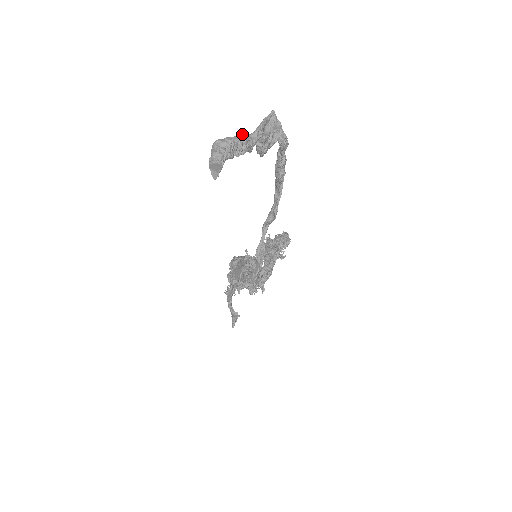
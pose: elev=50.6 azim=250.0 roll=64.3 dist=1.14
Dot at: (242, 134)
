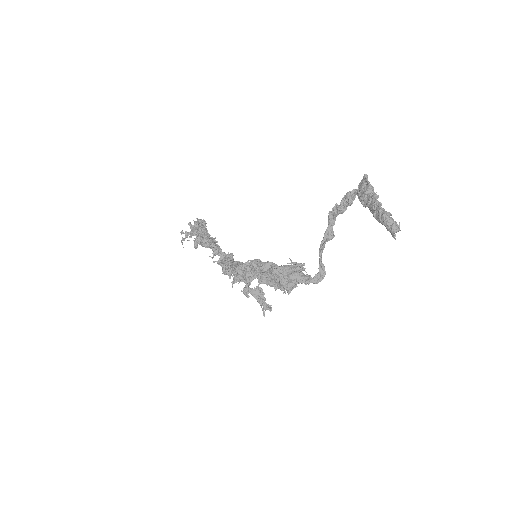
Dot at: (378, 201)
